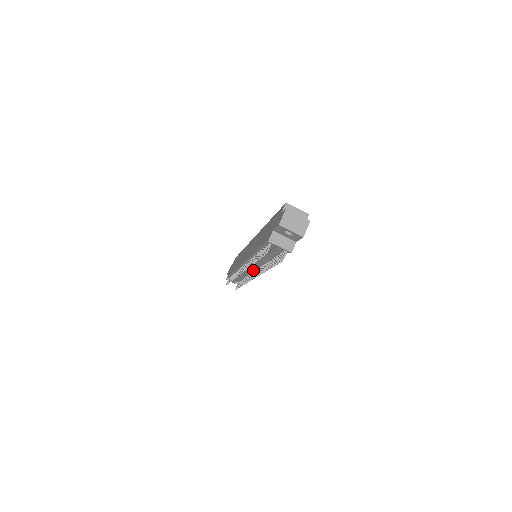
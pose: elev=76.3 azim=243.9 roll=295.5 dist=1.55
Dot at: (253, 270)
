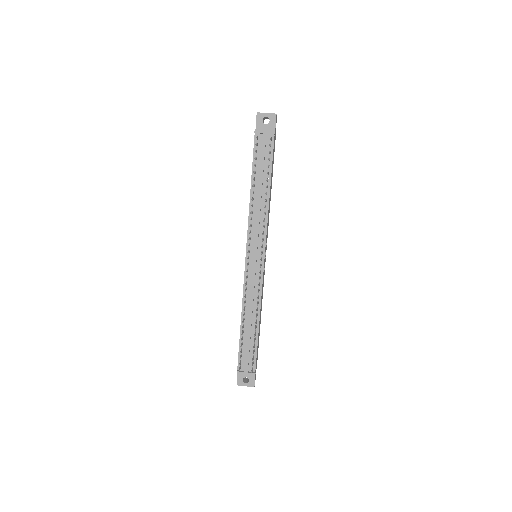
Dot at: (258, 267)
